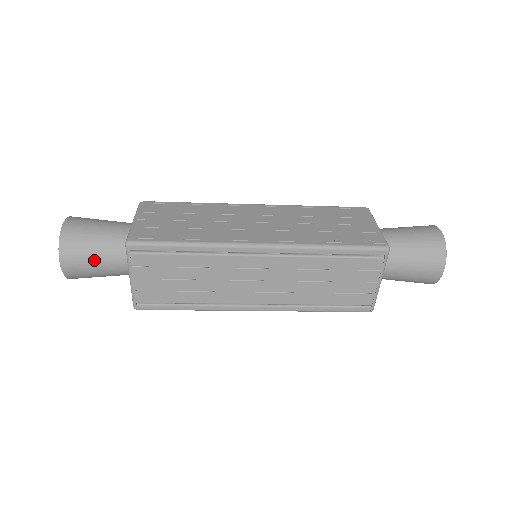
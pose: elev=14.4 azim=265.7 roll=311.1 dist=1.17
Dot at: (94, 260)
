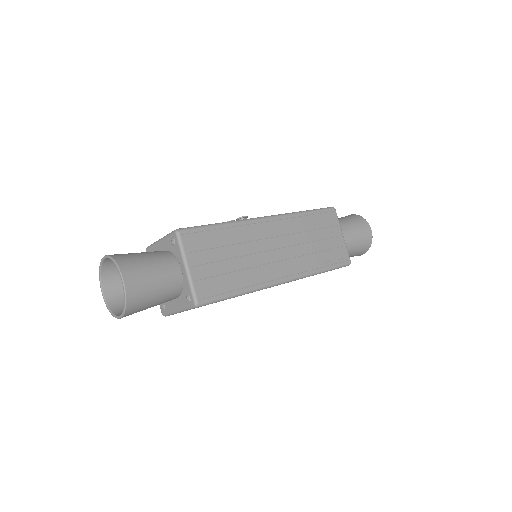
Dot at: (150, 307)
